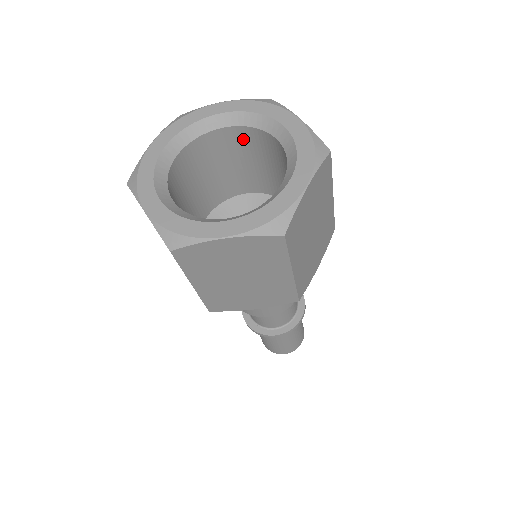
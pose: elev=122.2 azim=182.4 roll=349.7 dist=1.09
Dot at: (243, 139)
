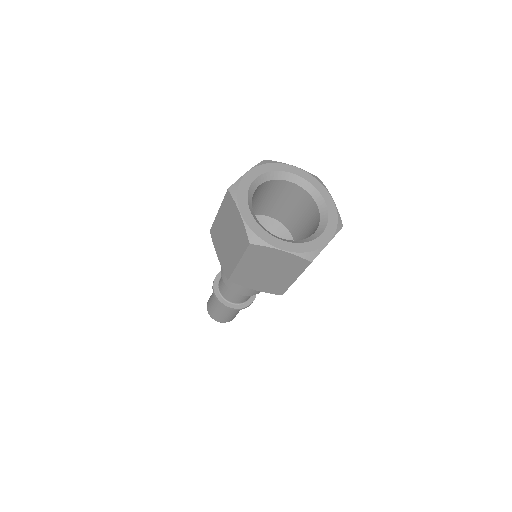
Dot at: (262, 188)
